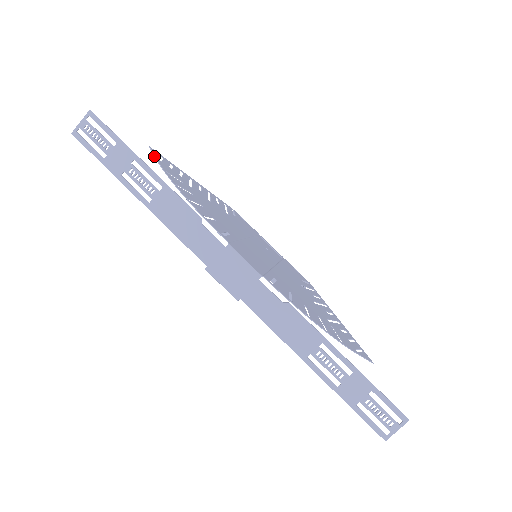
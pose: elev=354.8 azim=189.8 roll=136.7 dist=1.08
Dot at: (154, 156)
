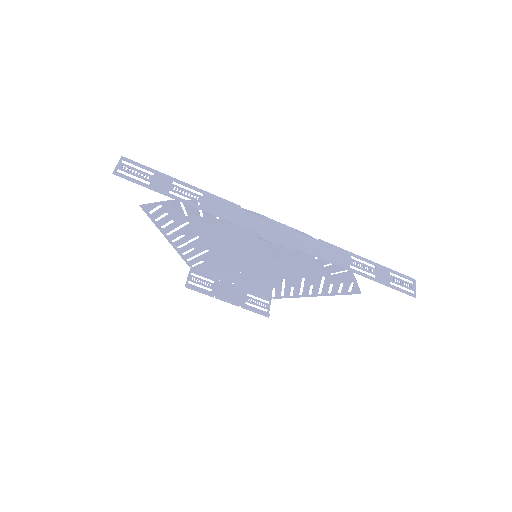
Dot at: (157, 202)
